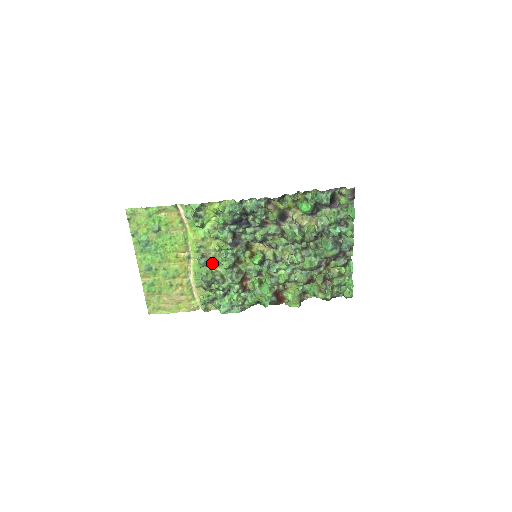
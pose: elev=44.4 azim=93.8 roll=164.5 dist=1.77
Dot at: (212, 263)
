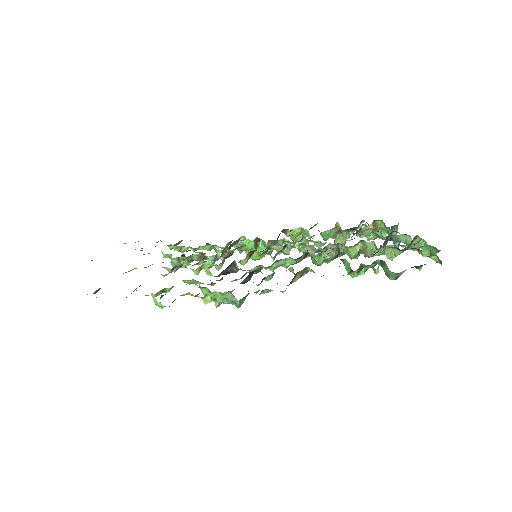
Dot at: (187, 264)
